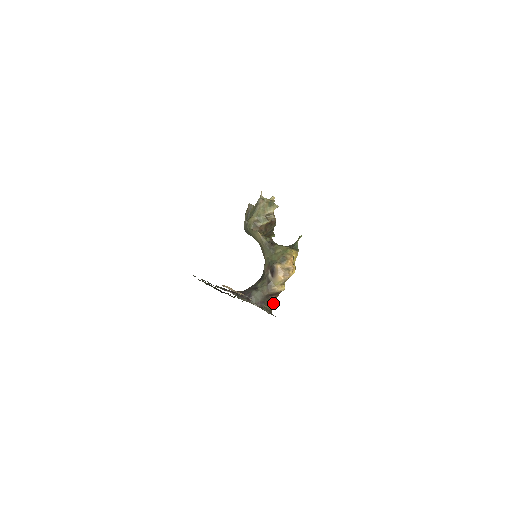
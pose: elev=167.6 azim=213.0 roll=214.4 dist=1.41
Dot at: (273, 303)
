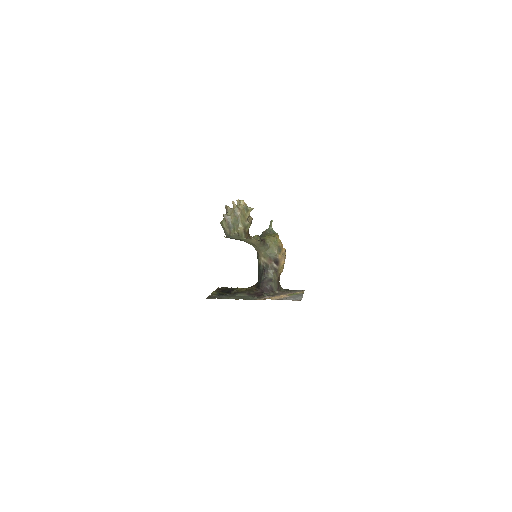
Dot at: occluded
